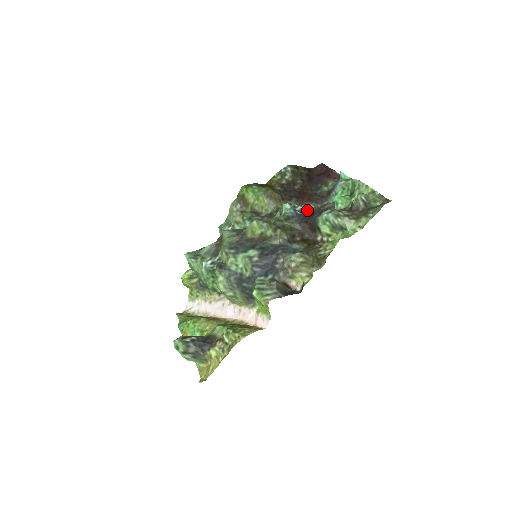
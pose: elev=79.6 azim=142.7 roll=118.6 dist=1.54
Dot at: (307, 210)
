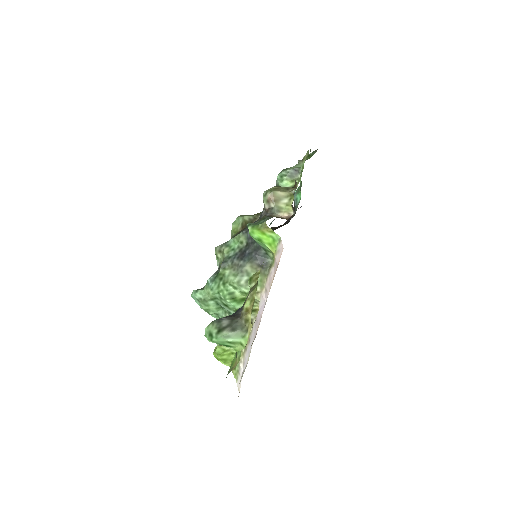
Dot at: occluded
